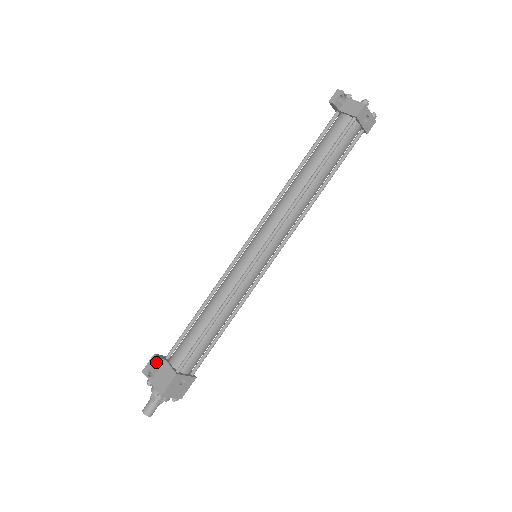
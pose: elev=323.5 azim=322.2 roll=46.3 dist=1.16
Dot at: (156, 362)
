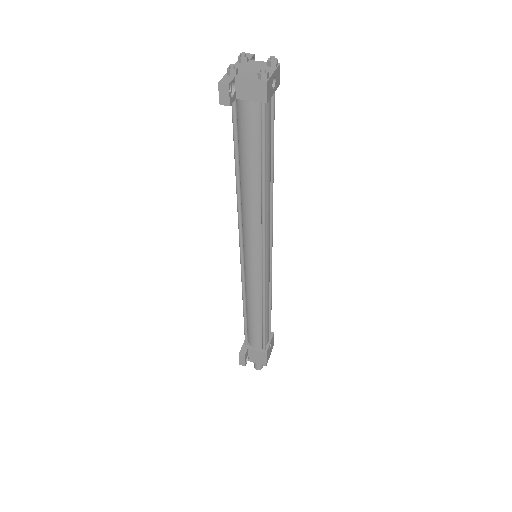
Dot at: (245, 357)
